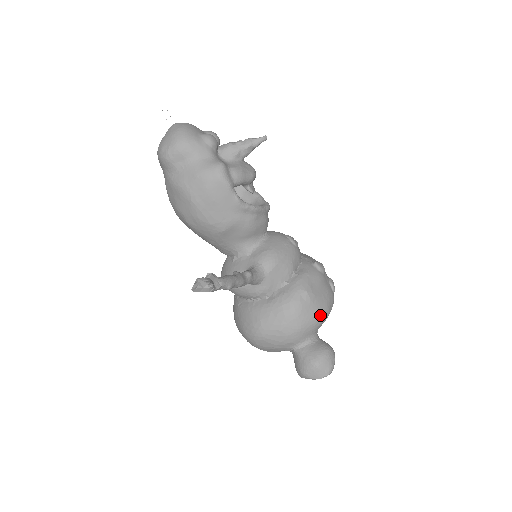
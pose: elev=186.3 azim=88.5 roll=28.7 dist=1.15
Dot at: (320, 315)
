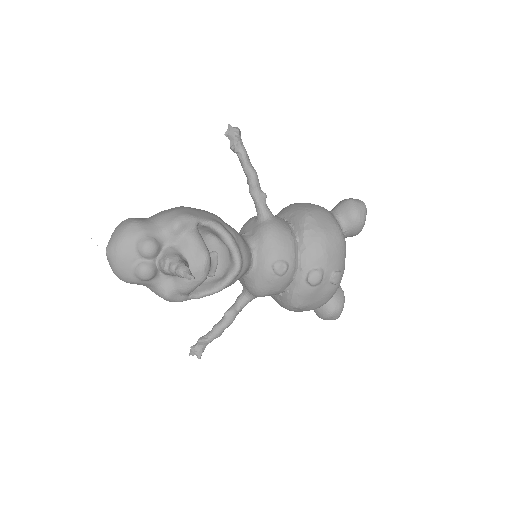
Dot at: occluded
